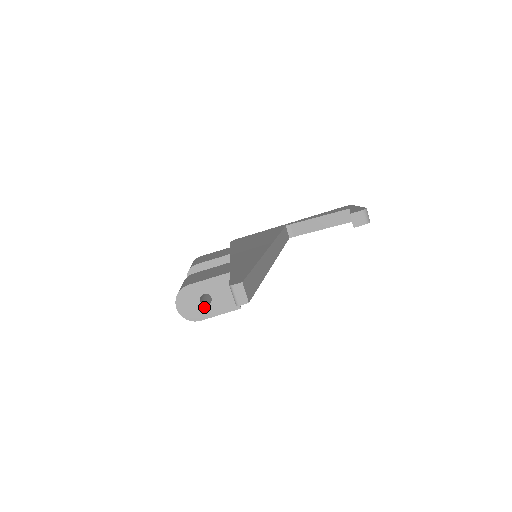
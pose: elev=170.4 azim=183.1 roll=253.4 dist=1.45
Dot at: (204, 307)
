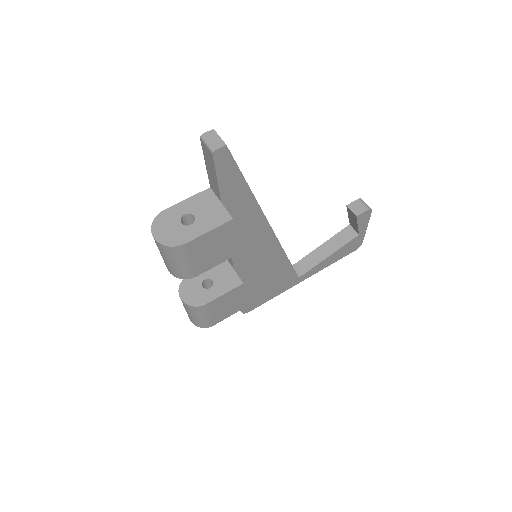
Dot at: (187, 228)
